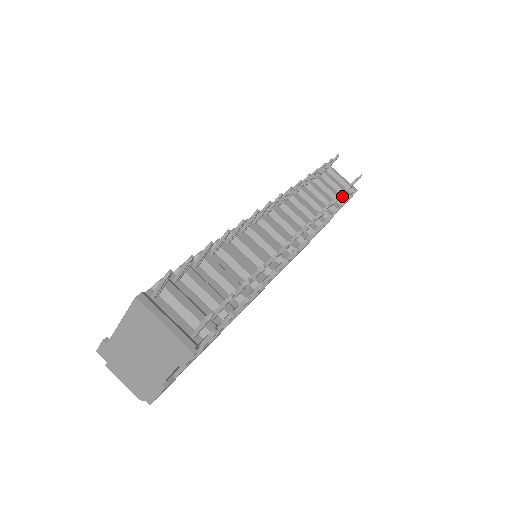
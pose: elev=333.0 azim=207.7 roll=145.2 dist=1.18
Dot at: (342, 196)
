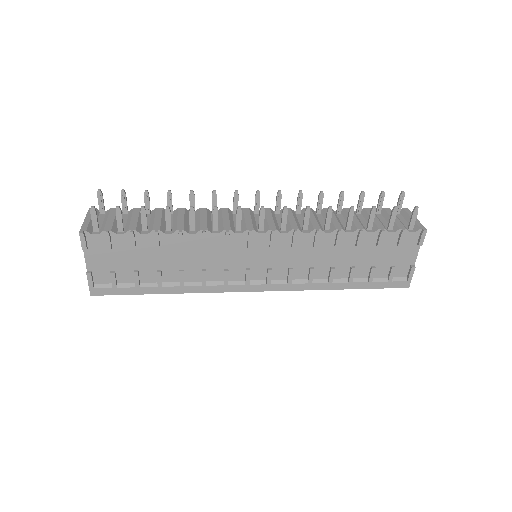
Dot at: (390, 228)
